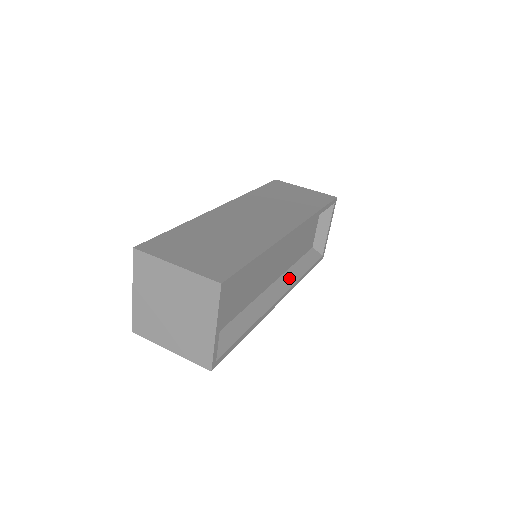
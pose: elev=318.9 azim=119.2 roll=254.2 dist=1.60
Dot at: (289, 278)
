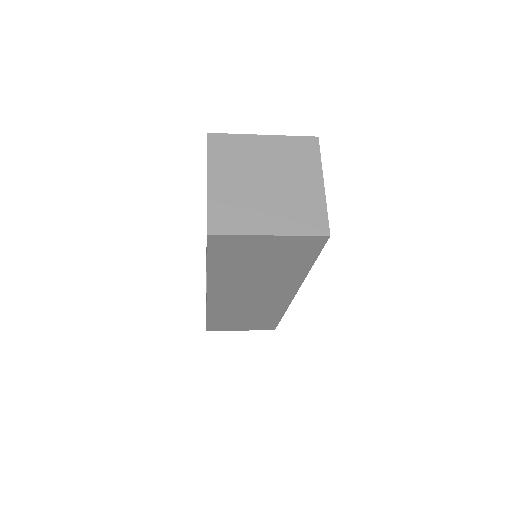
Dot at: occluded
